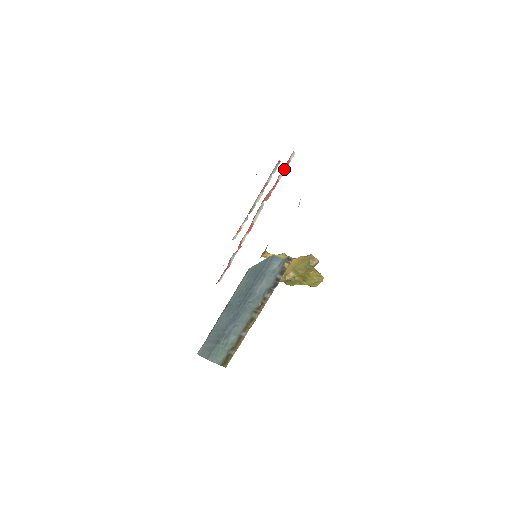
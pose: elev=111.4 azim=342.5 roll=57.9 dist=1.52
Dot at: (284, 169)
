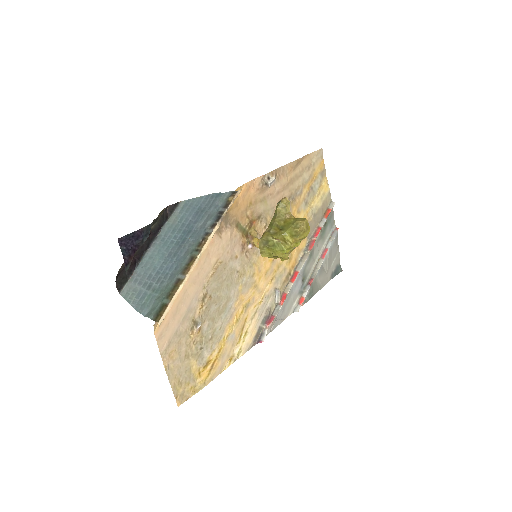
Dot at: (325, 218)
